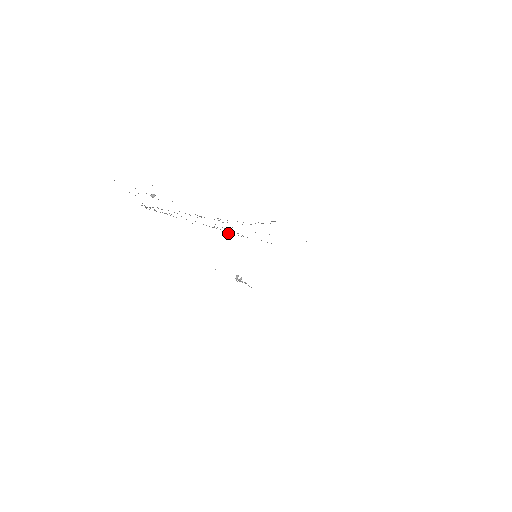
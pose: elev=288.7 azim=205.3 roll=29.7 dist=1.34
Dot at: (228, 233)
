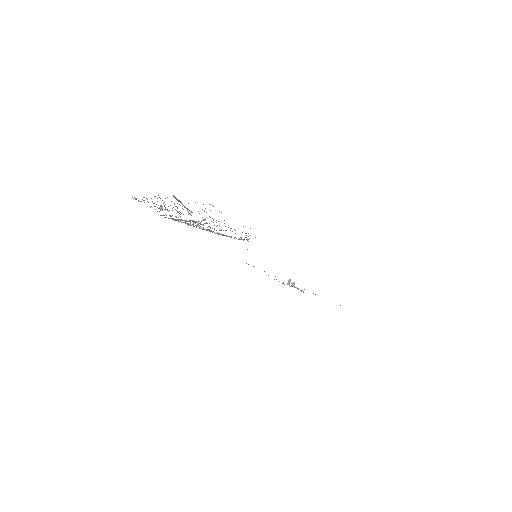
Dot at: (222, 235)
